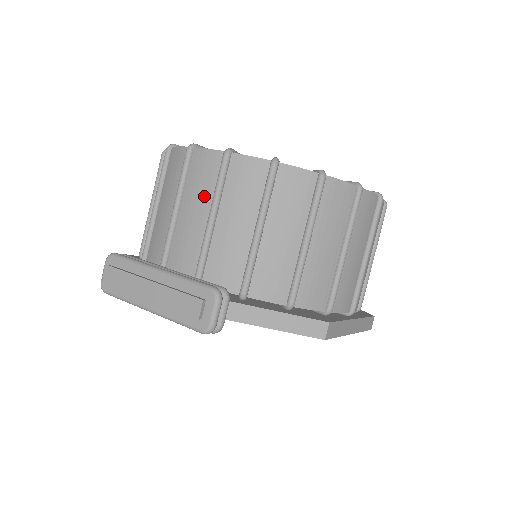
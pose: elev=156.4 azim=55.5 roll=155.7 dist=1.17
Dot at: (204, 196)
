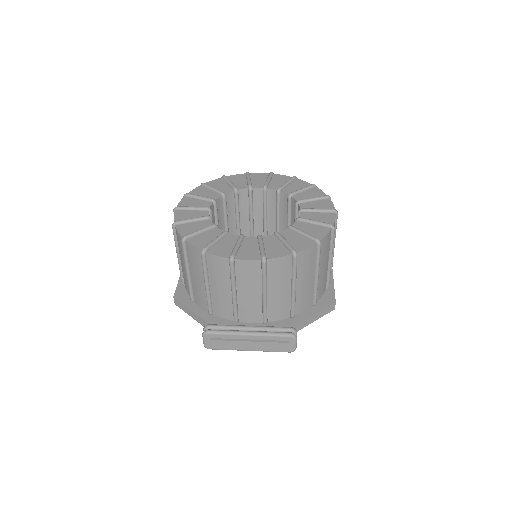
Dot at: (254, 284)
